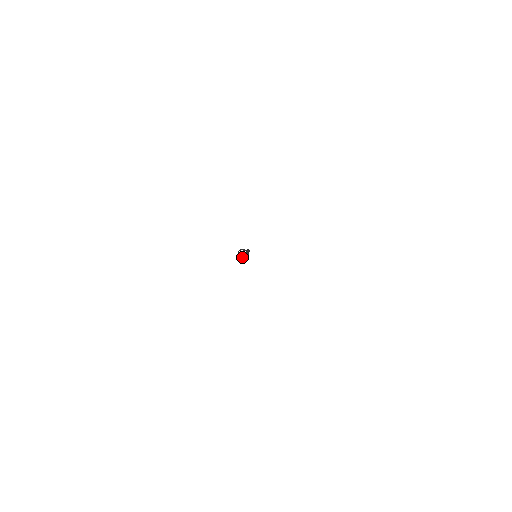
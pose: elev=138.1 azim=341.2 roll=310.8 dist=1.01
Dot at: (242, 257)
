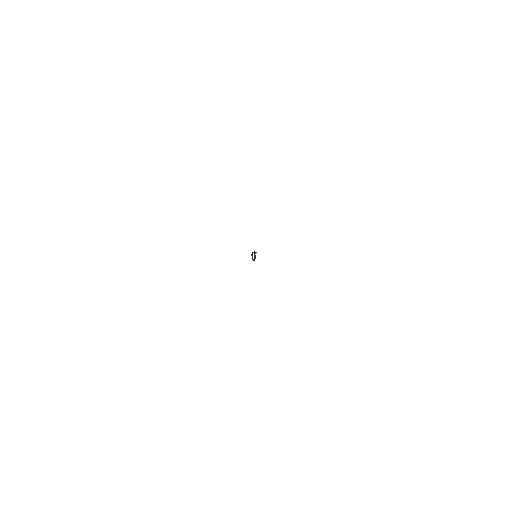
Dot at: (253, 260)
